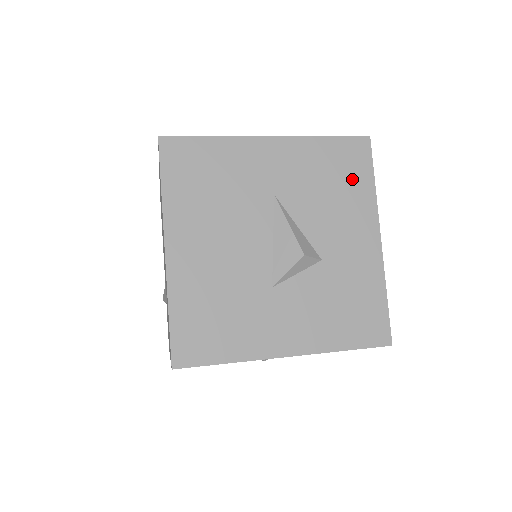
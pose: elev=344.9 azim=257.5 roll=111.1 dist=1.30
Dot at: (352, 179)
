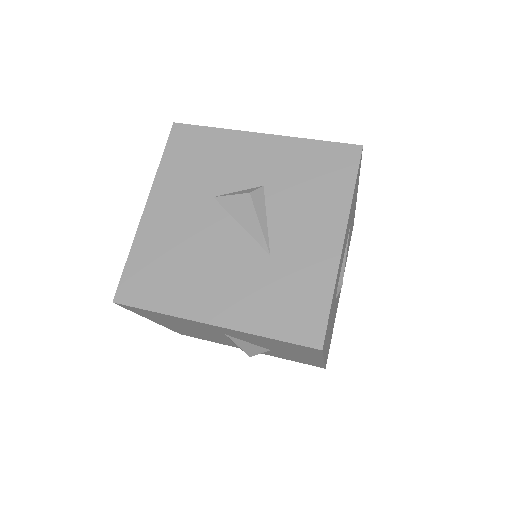
Dot at: (299, 350)
